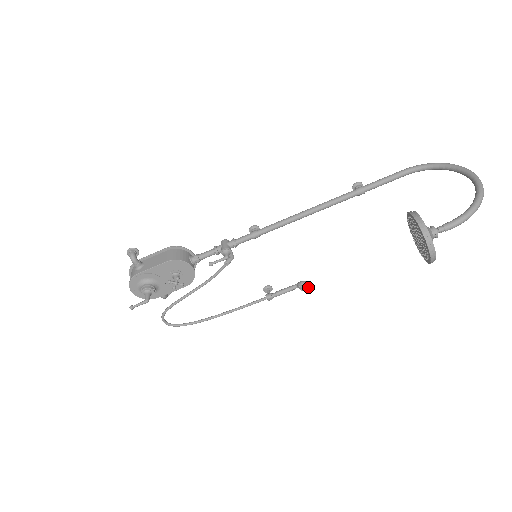
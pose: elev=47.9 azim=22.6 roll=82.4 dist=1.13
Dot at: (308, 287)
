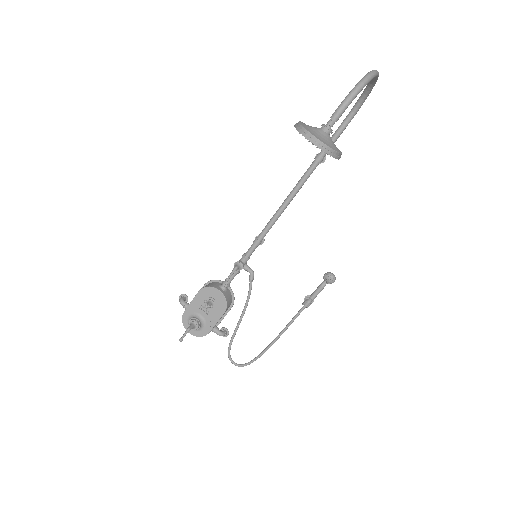
Dot at: (332, 276)
